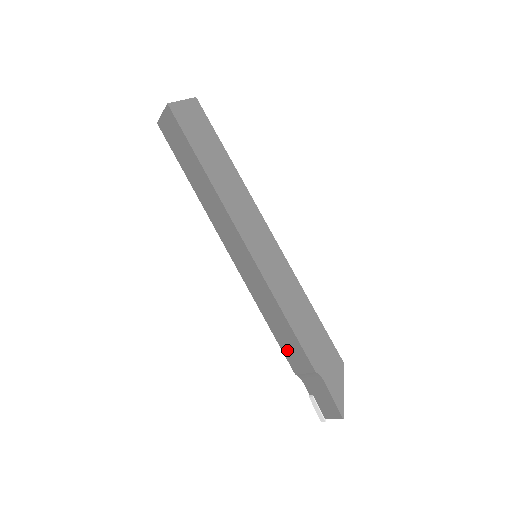
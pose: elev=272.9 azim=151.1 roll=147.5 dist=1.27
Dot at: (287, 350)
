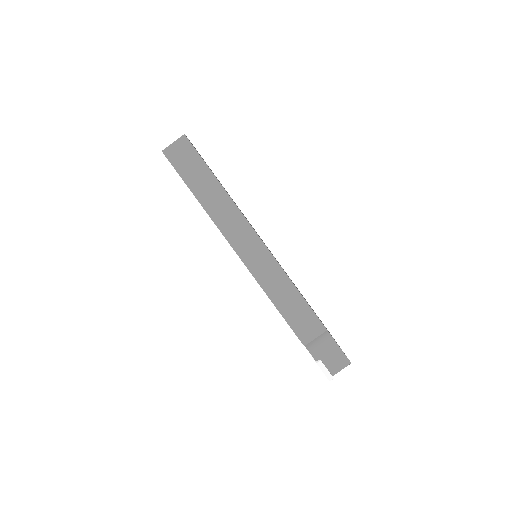
Dot at: (297, 324)
